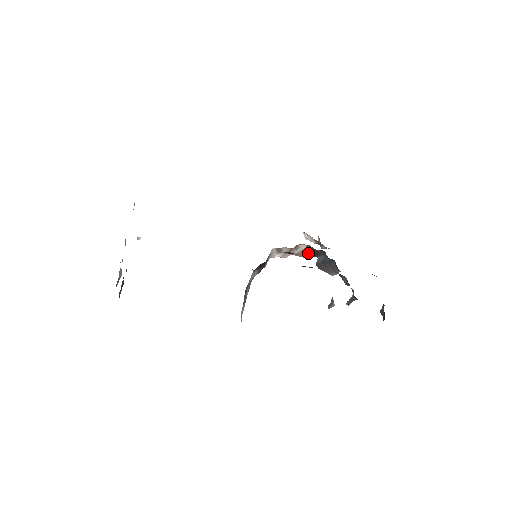
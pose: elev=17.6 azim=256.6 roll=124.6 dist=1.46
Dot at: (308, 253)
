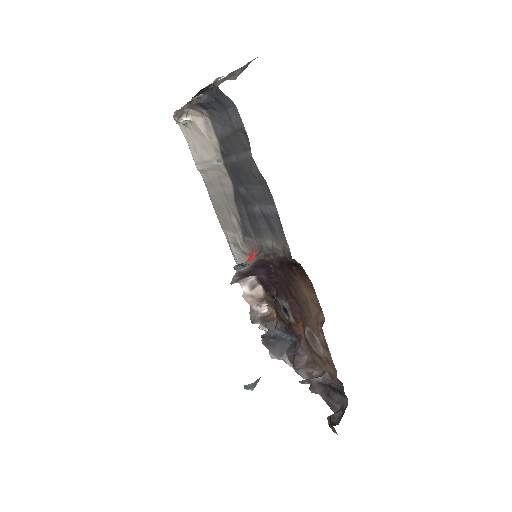
Dot at: (261, 320)
